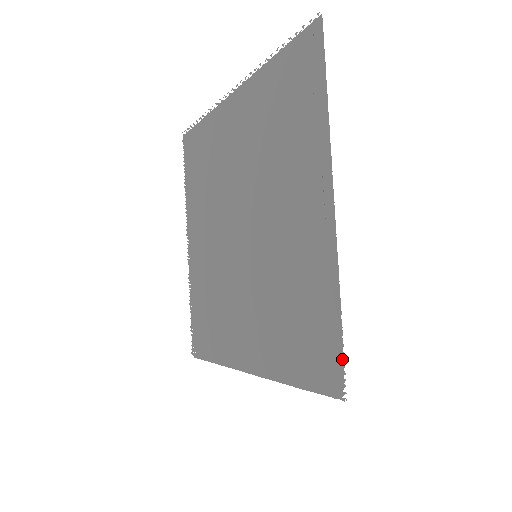
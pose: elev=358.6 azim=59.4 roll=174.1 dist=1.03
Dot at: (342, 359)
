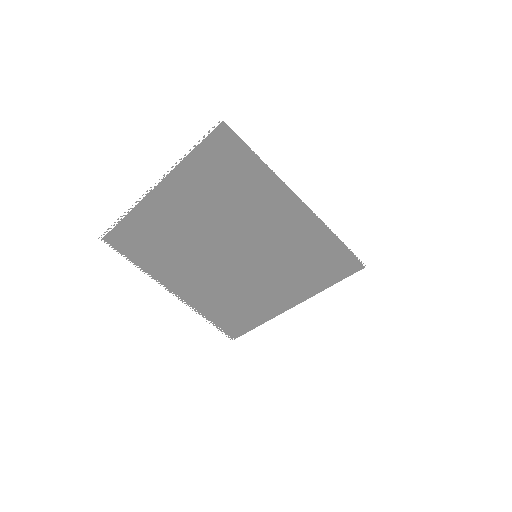
Dot at: (353, 255)
